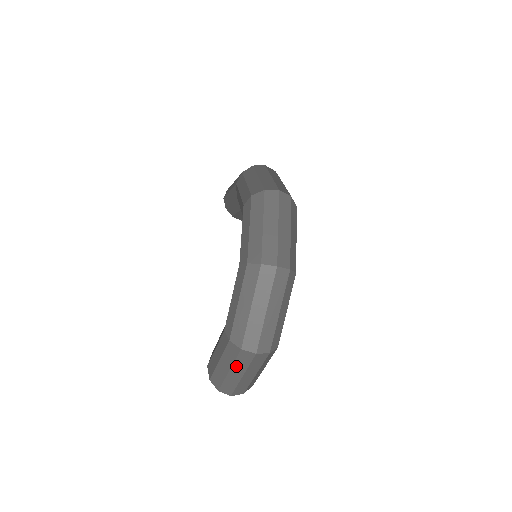
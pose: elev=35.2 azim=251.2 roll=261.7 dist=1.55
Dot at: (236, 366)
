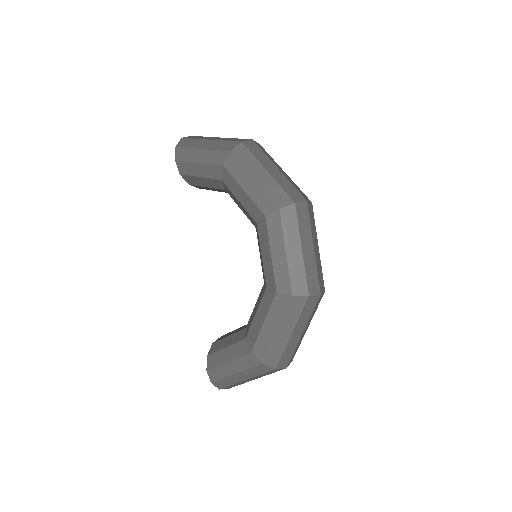
Dot at: (257, 376)
